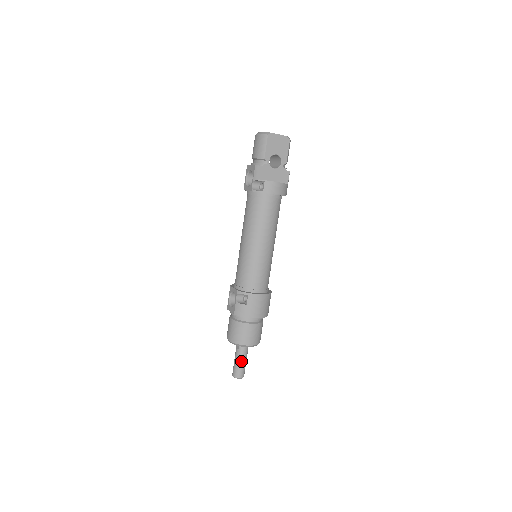
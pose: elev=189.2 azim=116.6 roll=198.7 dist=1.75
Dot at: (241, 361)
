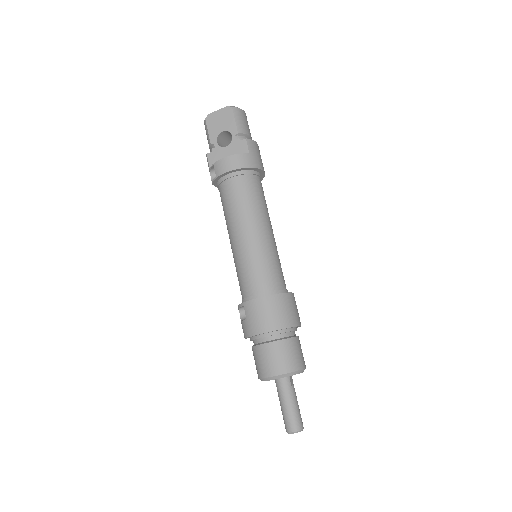
Dot at: (284, 405)
